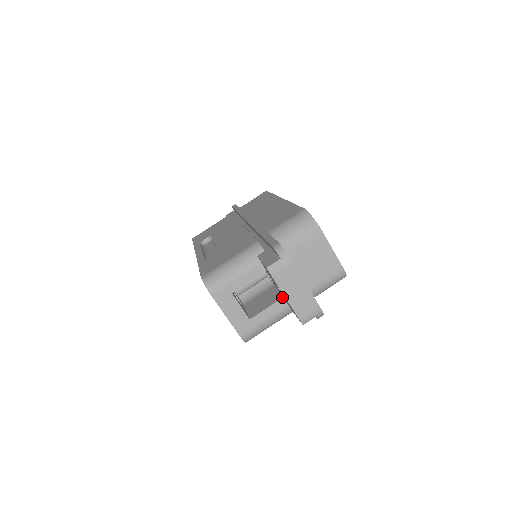
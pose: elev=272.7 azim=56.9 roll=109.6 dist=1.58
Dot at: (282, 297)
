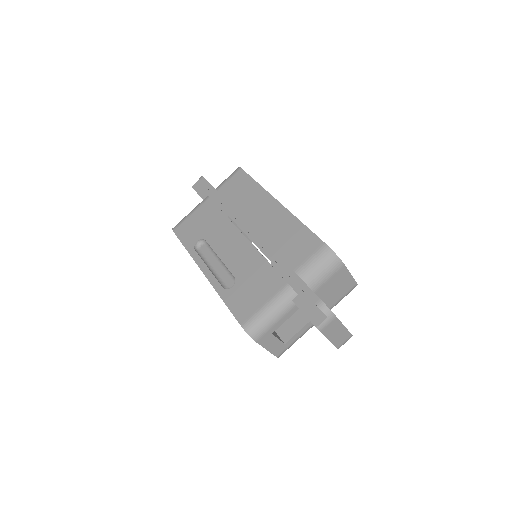
Dot at: occluded
